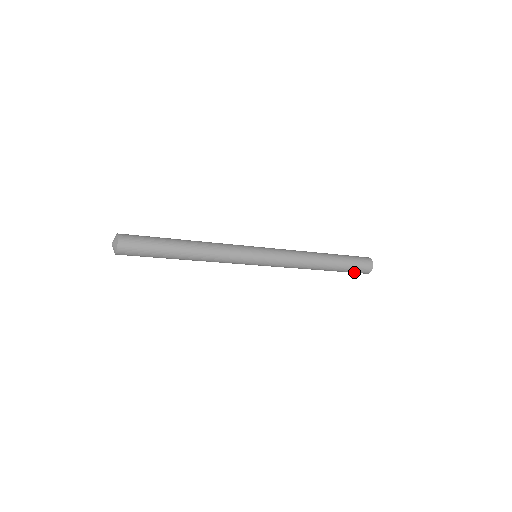
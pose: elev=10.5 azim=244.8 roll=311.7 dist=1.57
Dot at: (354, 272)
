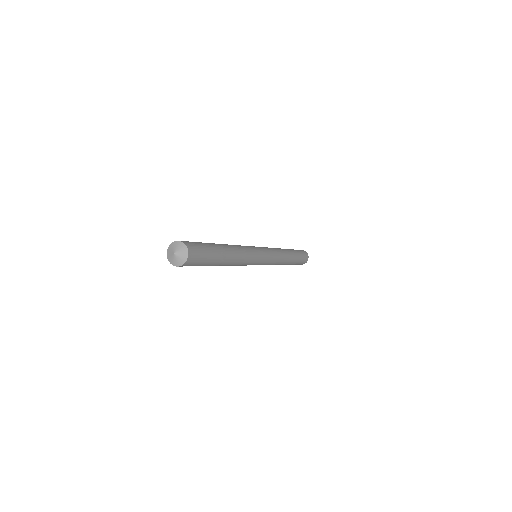
Dot at: occluded
